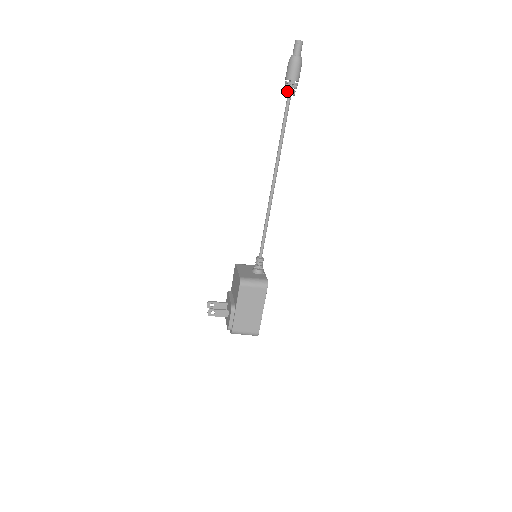
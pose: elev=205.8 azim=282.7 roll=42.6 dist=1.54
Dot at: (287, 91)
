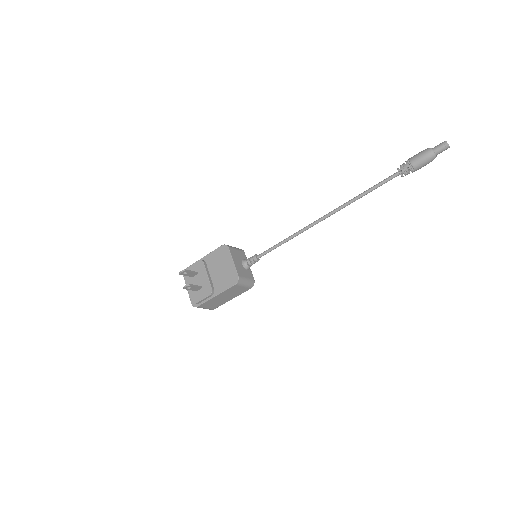
Dot at: (402, 170)
